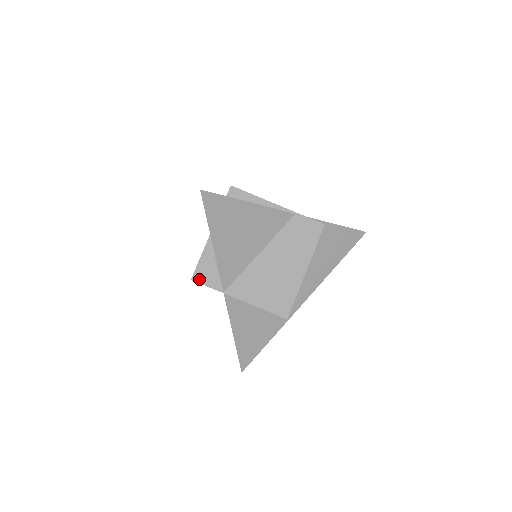
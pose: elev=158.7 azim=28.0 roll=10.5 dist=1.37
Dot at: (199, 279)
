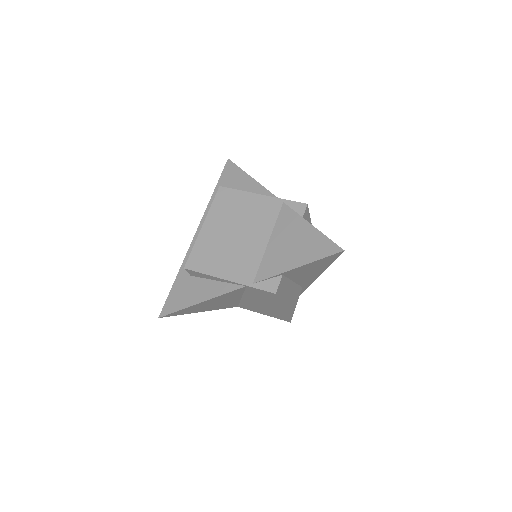
Dot at: occluded
